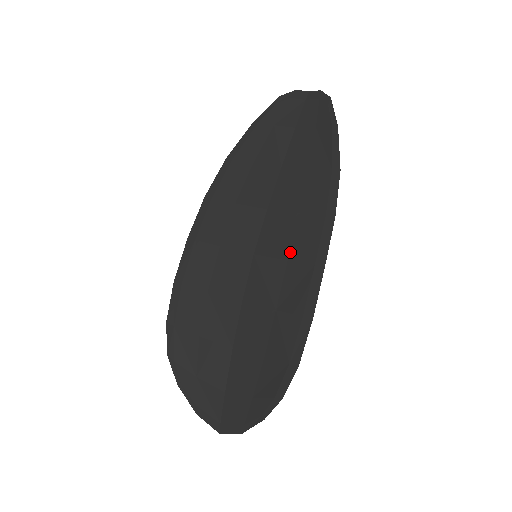
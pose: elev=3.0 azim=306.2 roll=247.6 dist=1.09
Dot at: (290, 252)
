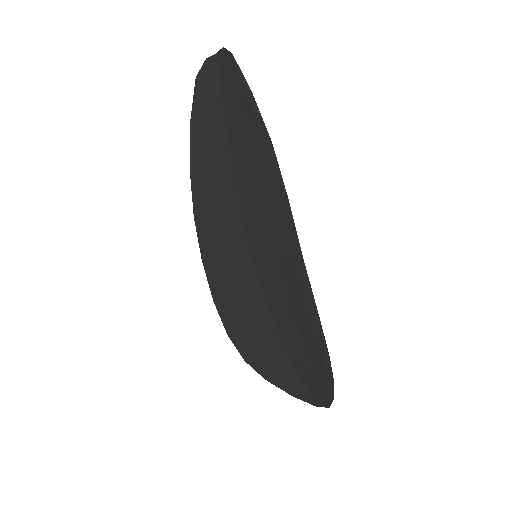
Dot at: (273, 248)
